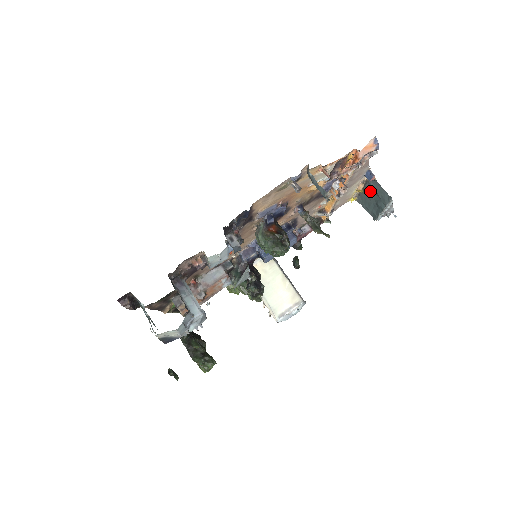
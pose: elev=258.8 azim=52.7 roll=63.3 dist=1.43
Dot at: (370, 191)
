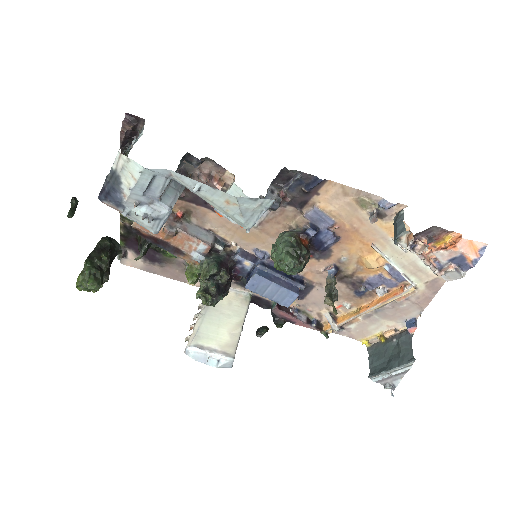
Dot at: (393, 345)
